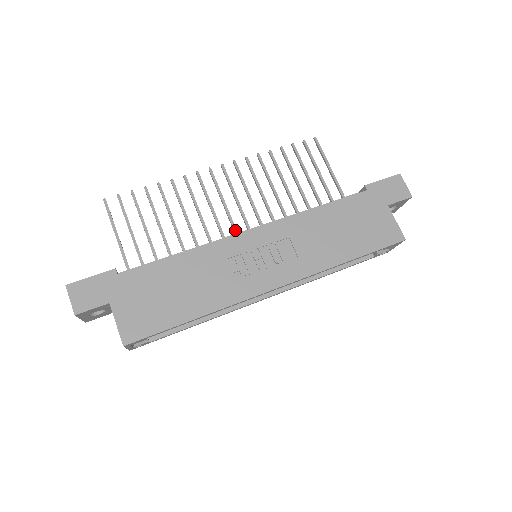
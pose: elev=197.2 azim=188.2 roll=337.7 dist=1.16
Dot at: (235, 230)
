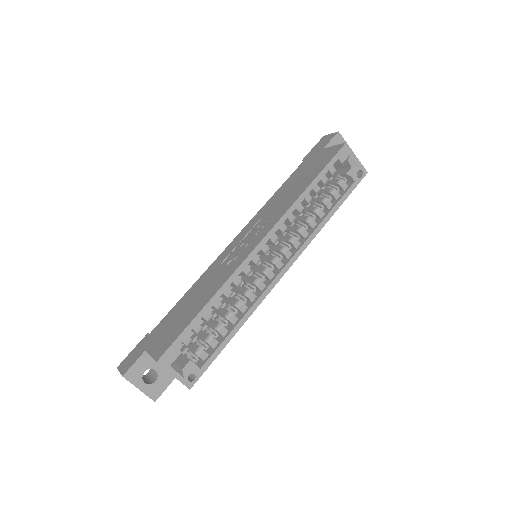
Dot at: occluded
